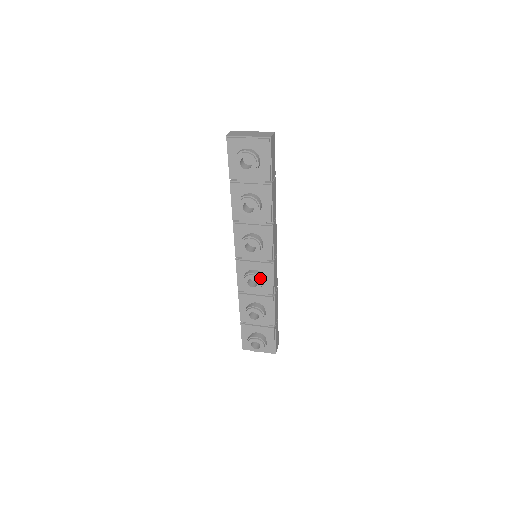
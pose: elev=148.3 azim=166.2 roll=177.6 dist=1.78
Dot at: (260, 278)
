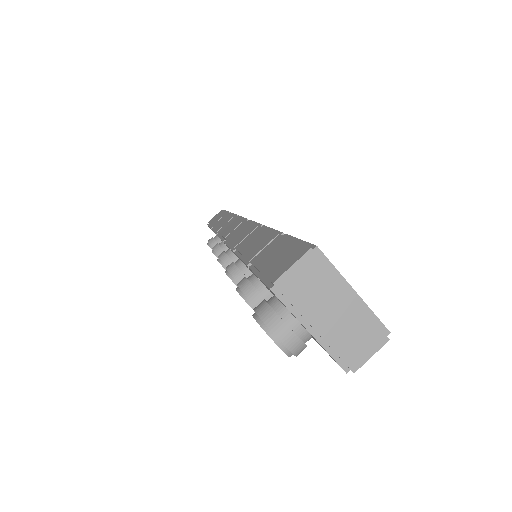
Dot at: occluded
